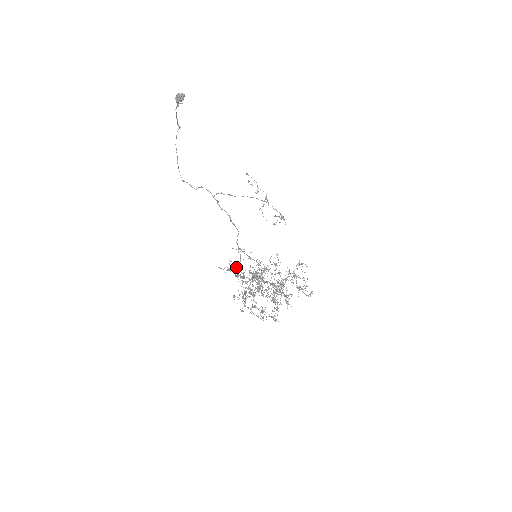
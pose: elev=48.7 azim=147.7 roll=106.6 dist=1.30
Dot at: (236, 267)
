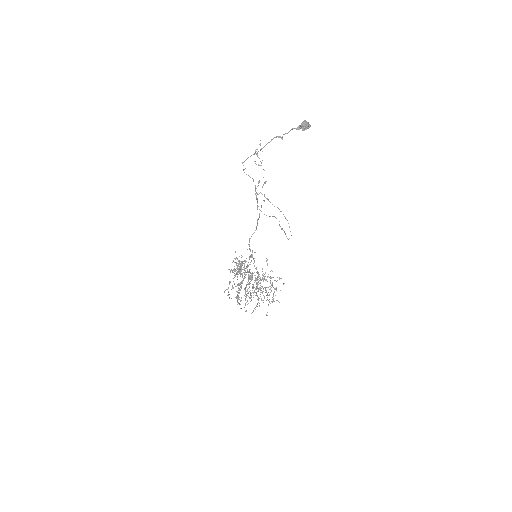
Dot at: (244, 263)
